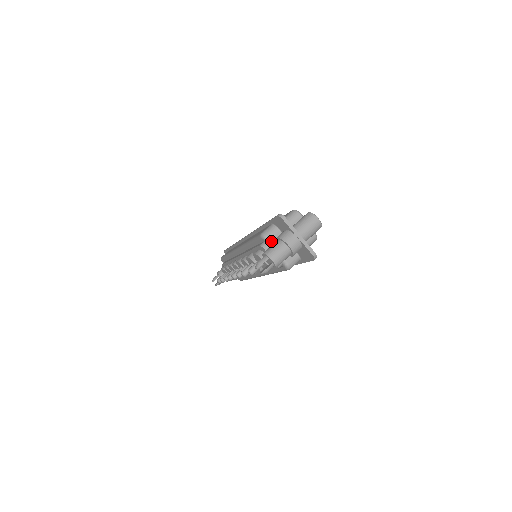
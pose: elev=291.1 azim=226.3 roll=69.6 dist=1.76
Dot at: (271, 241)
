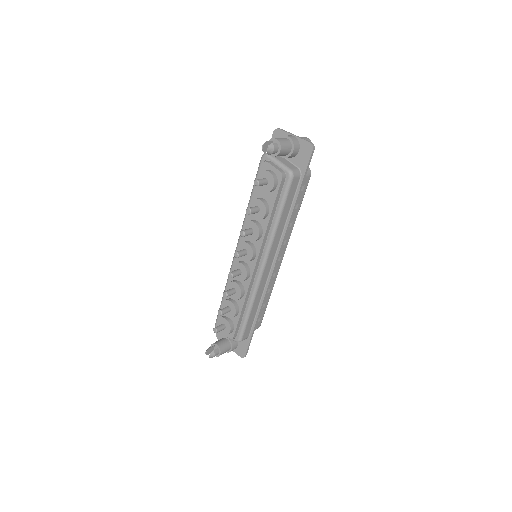
Dot at: occluded
